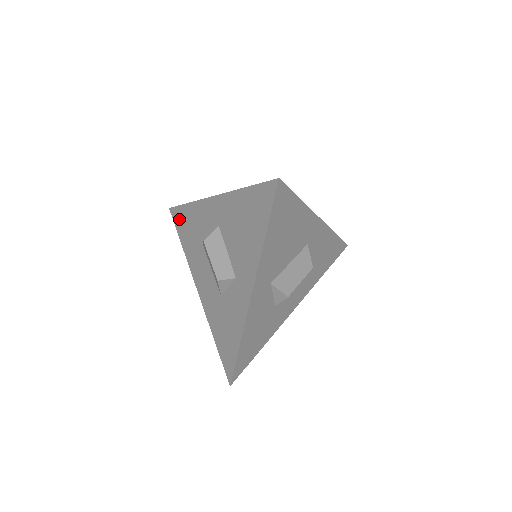
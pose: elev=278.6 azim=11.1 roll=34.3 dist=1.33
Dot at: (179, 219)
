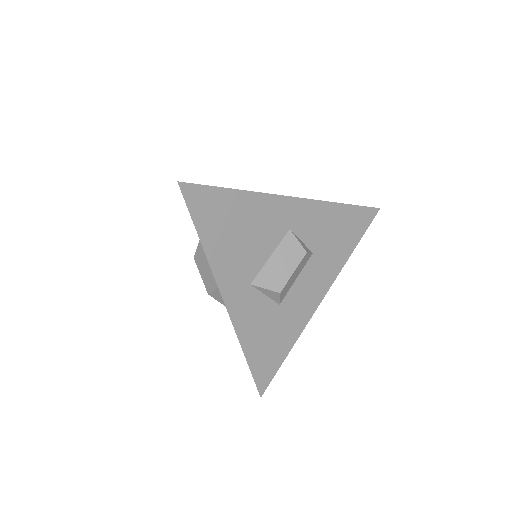
Dot at: occluded
